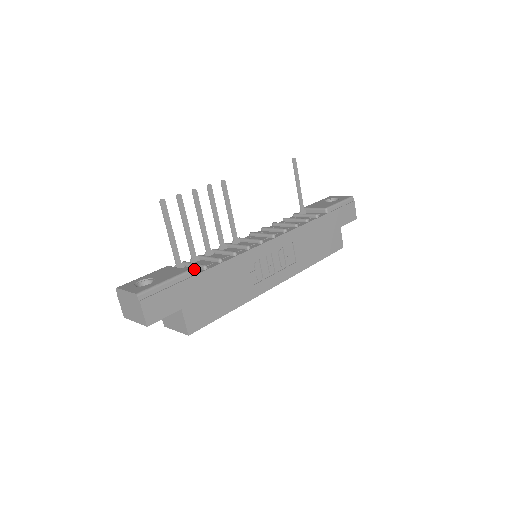
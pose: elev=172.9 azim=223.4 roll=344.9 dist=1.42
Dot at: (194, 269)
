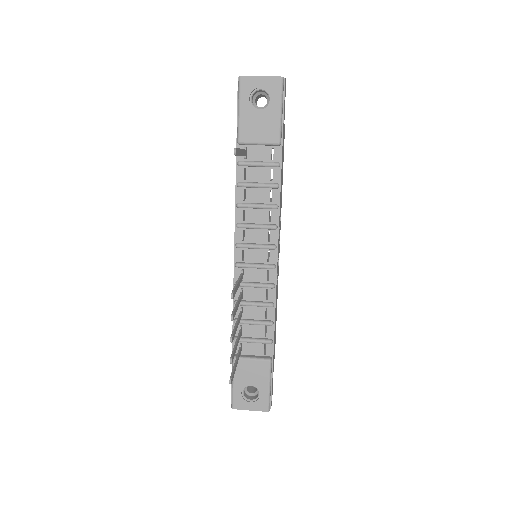
Dot at: (259, 346)
